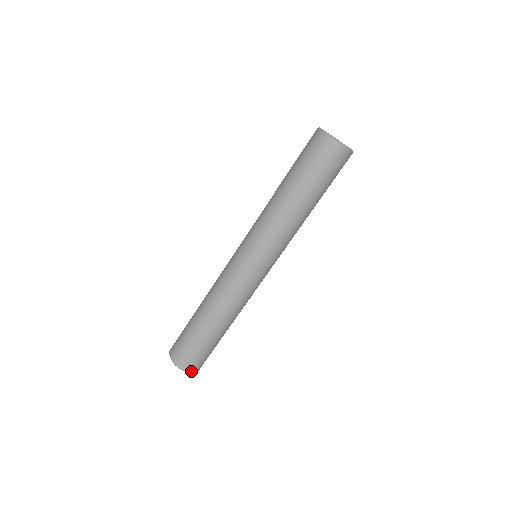
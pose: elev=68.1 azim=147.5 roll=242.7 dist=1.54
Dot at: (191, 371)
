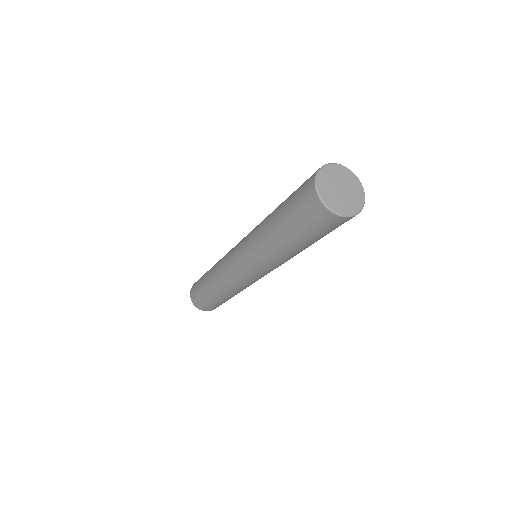
Dot at: occluded
